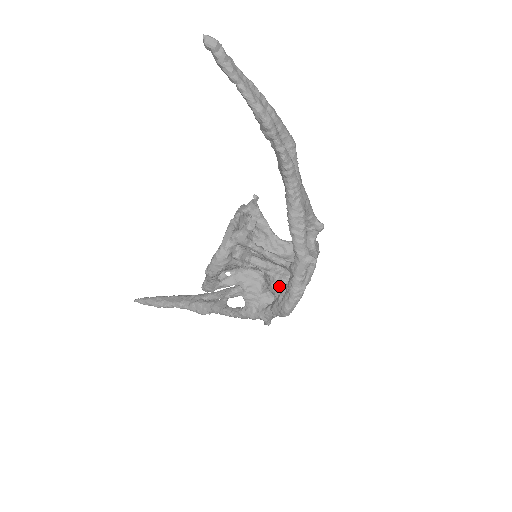
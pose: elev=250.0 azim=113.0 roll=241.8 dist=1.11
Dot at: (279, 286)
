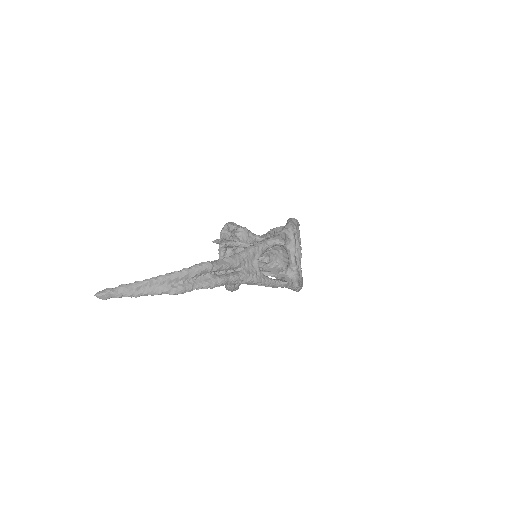
Dot at: occluded
